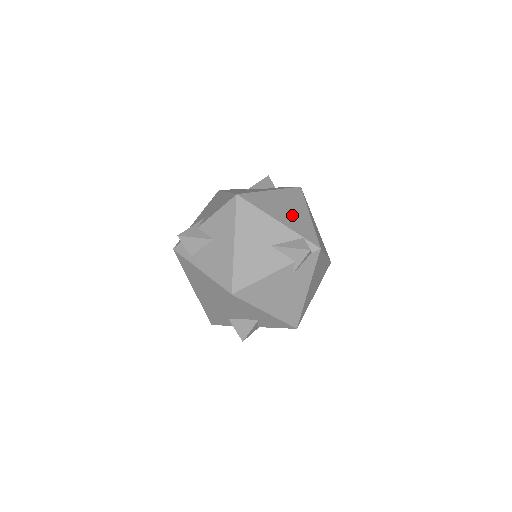
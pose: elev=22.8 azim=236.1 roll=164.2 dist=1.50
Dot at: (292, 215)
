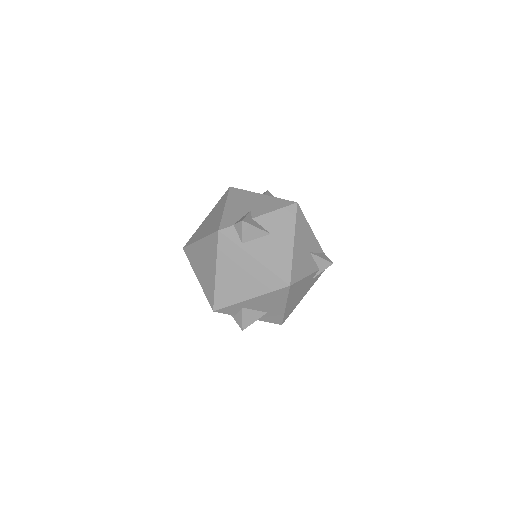
Dot at: occluded
